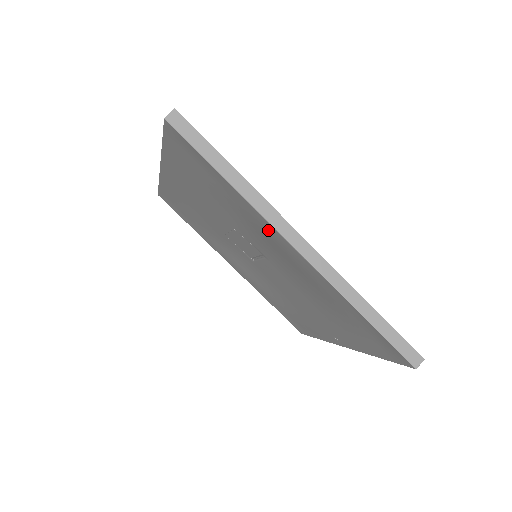
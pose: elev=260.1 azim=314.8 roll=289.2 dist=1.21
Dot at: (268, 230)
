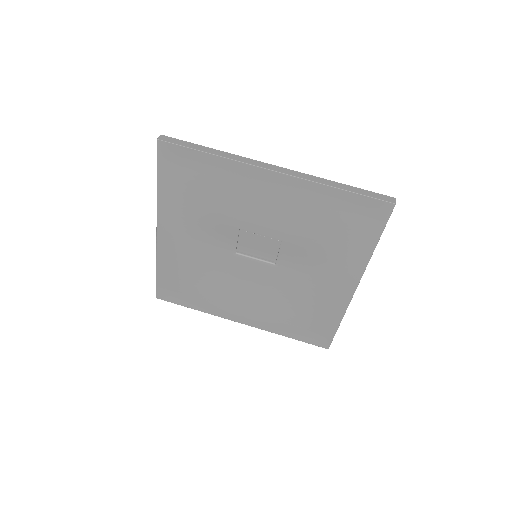
Dot at: (350, 272)
